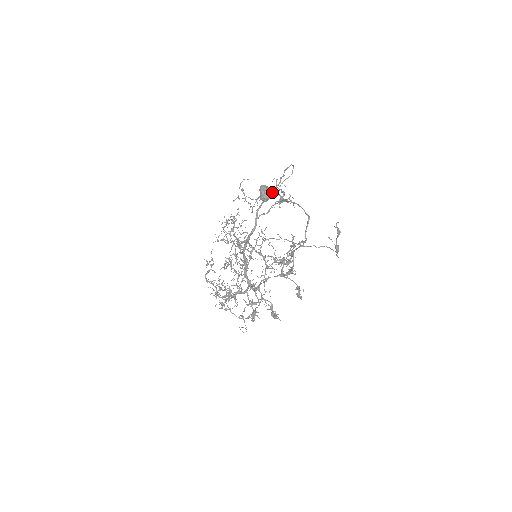
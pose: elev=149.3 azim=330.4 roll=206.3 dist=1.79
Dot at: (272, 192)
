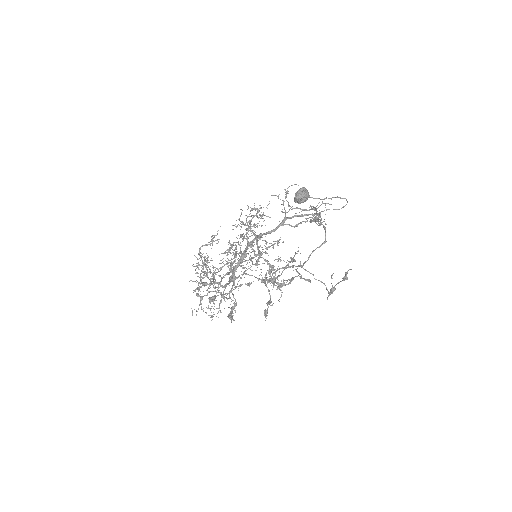
Dot at: (310, 205)
